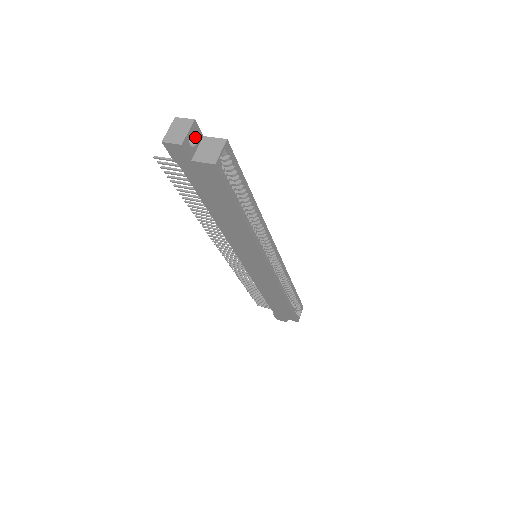
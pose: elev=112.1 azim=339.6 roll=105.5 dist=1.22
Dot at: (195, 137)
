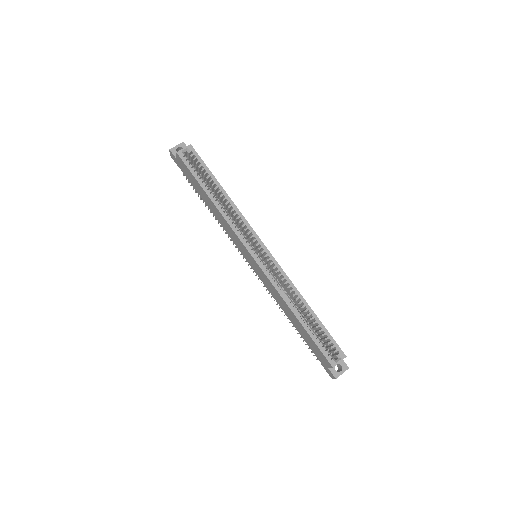
Dot at: occluded
